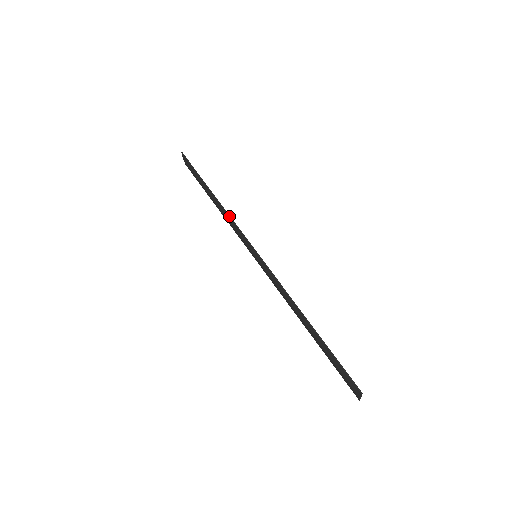
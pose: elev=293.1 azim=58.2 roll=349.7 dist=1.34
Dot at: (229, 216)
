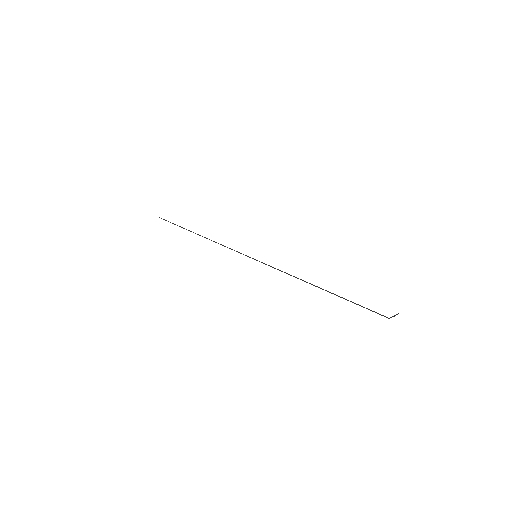
Dot at: occluded
